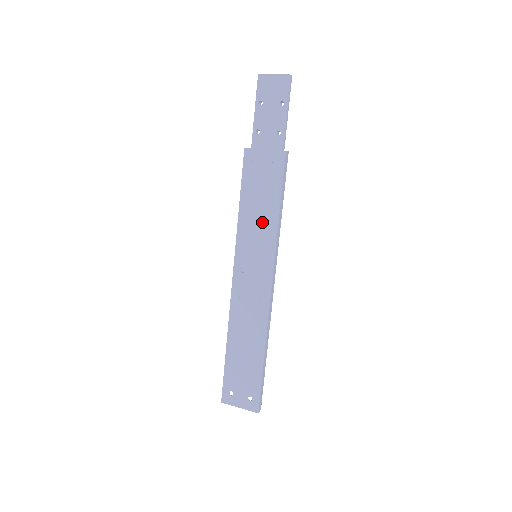
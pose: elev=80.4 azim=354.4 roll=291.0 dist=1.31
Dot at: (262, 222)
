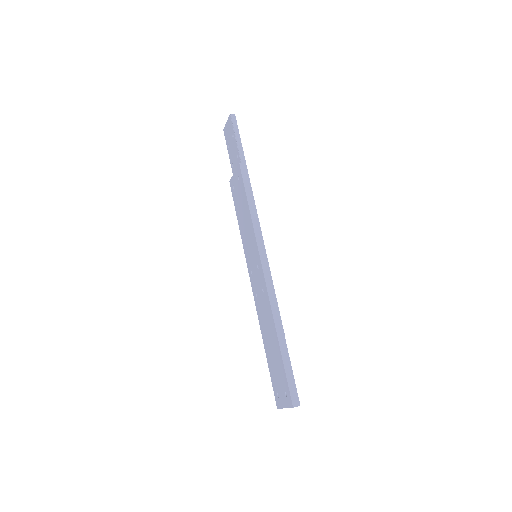
Dot at: (247, 226)
